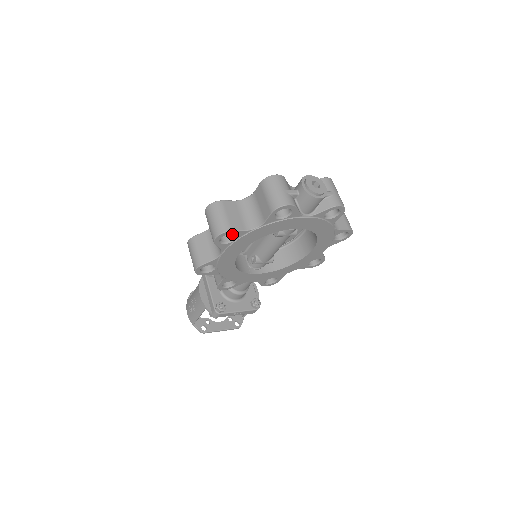
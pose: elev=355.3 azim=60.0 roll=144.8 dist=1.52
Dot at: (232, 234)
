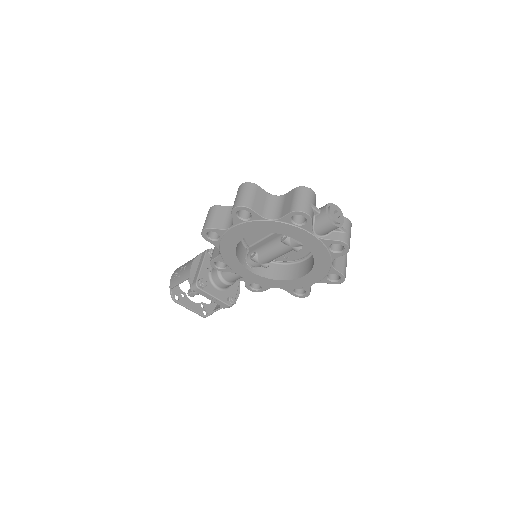
Dot at: (249, 215)
